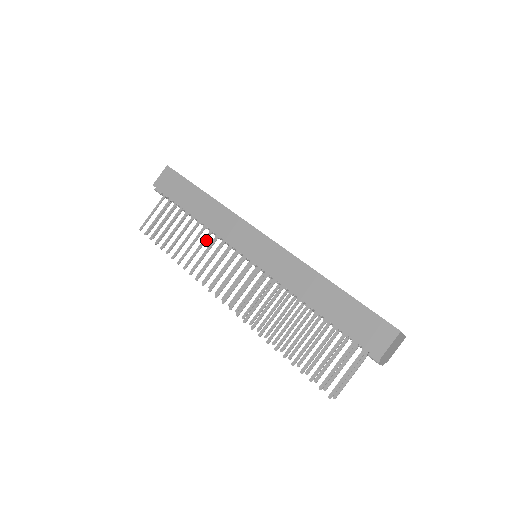
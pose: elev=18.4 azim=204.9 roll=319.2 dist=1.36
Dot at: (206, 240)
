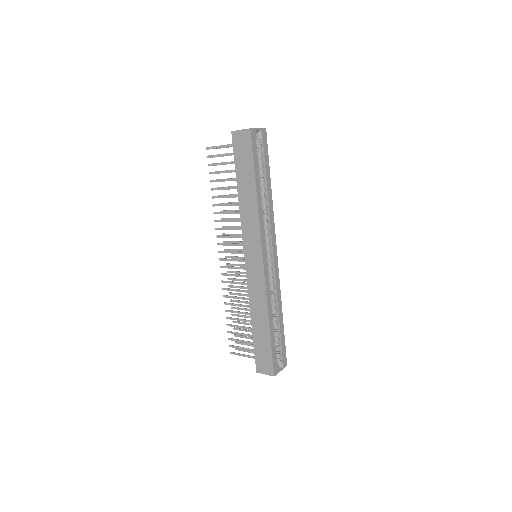
Dot at: (237, 213)
